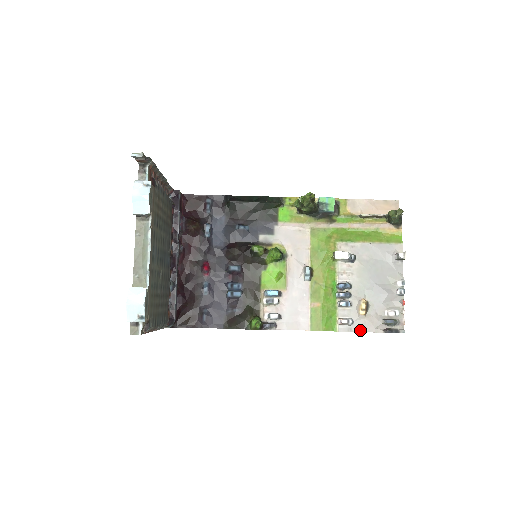
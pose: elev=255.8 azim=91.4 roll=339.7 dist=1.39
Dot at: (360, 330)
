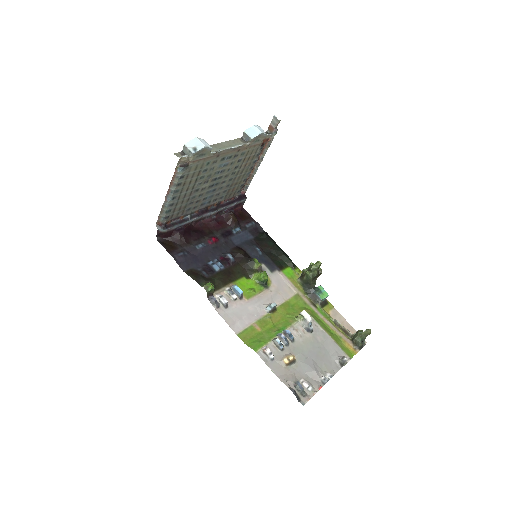
Dot at: (273, 369)
